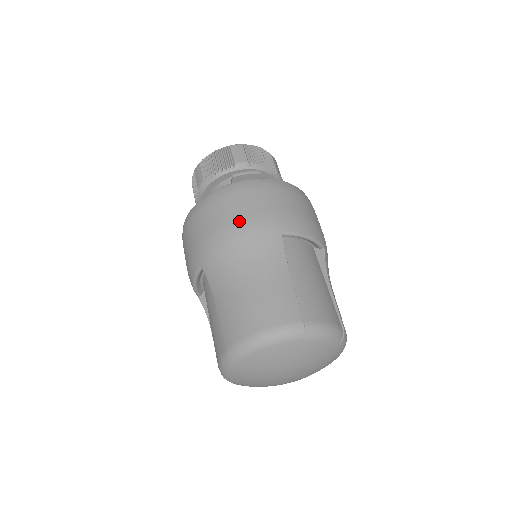
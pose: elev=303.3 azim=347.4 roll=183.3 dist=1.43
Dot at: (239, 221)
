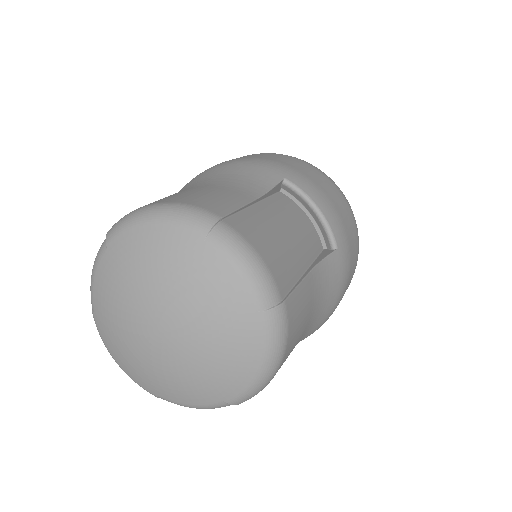
Dot at: (247, 158)
